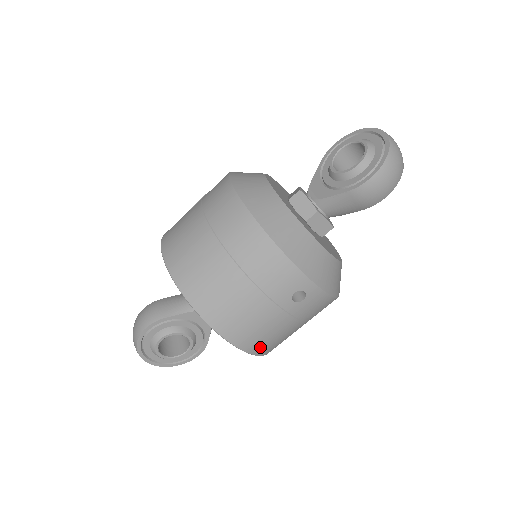
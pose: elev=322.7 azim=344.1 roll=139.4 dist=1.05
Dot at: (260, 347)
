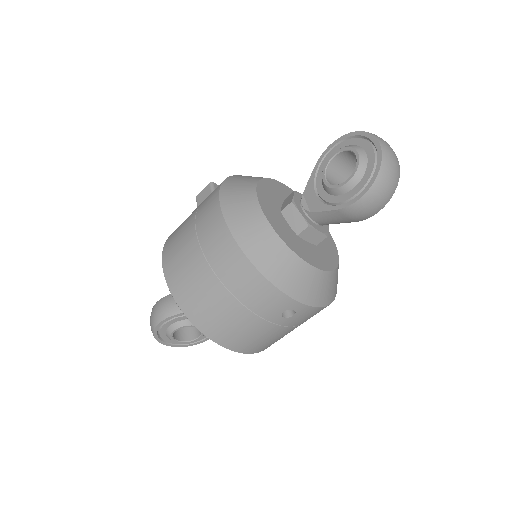
Dot at: (258, 348)
